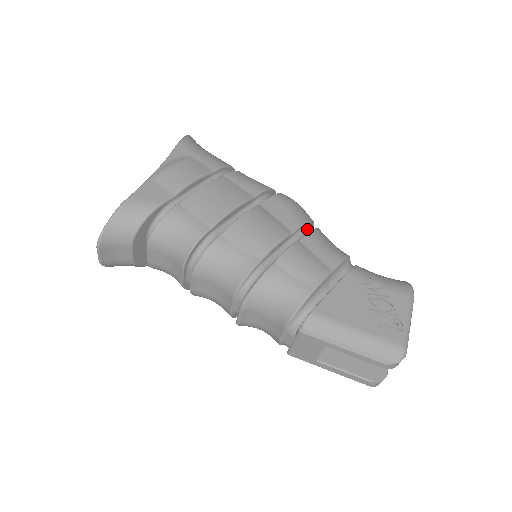
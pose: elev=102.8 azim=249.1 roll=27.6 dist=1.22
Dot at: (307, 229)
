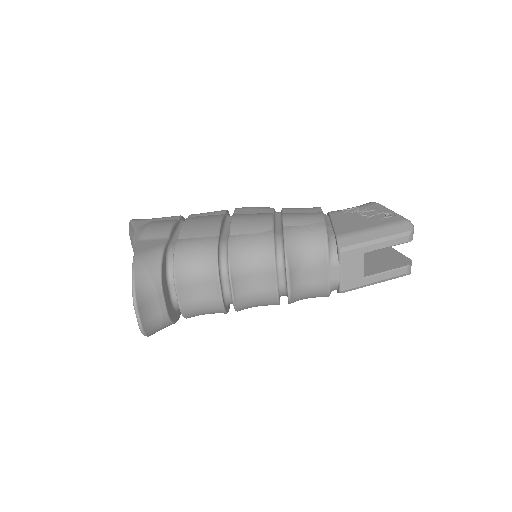
Dot at: (277, 212)
